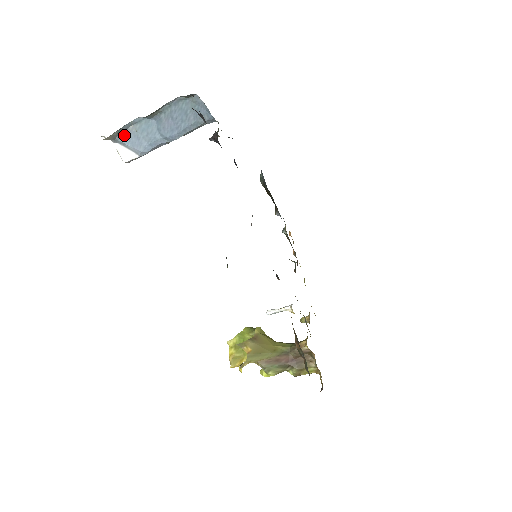
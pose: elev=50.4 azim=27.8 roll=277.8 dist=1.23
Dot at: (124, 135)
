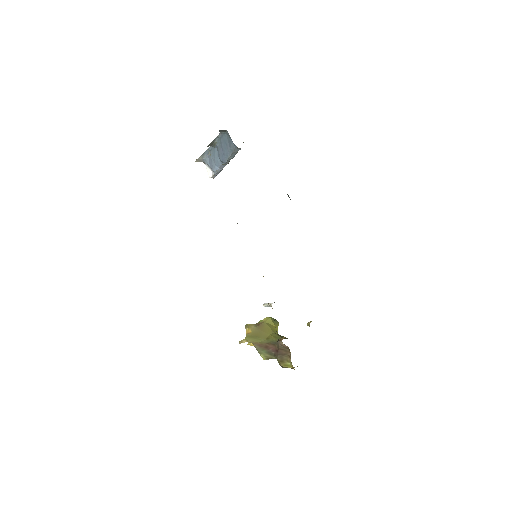
Dot at: (207, 159)
